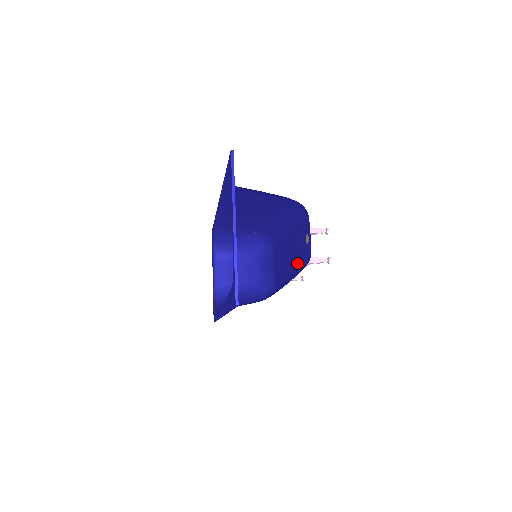
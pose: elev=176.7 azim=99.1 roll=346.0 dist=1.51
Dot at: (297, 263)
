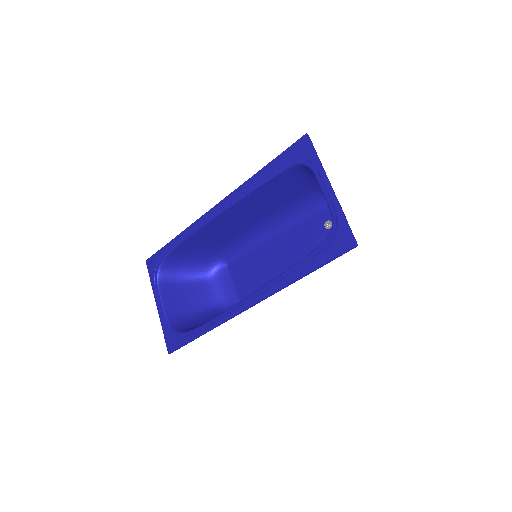
Dot at: (305, 254)
